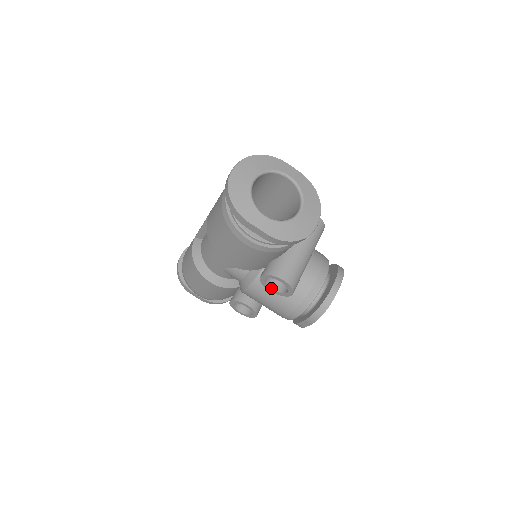
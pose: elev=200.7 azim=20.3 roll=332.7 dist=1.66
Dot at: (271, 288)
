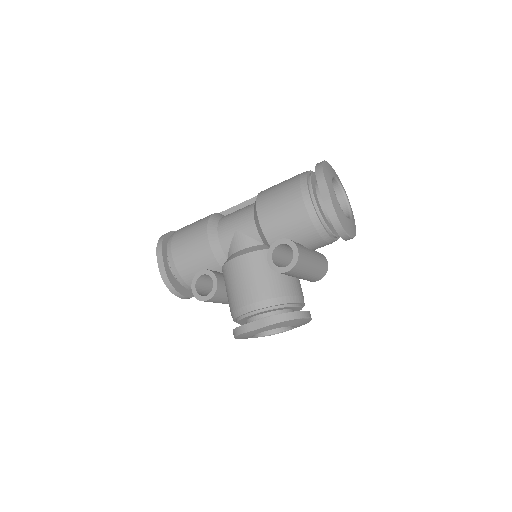
Dot at: (272, 259)
